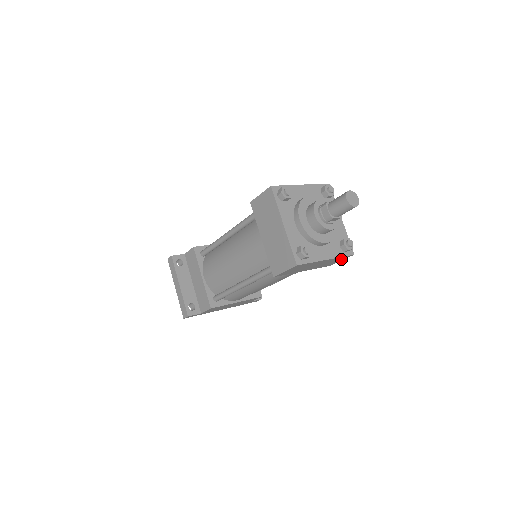
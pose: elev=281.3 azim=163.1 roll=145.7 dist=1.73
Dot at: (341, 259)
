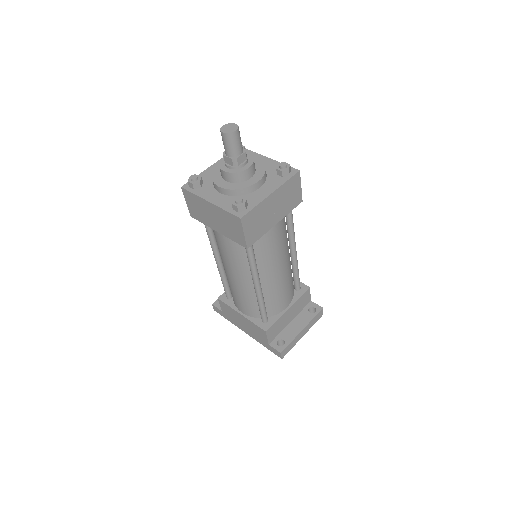
Dot at: (238, 226)
